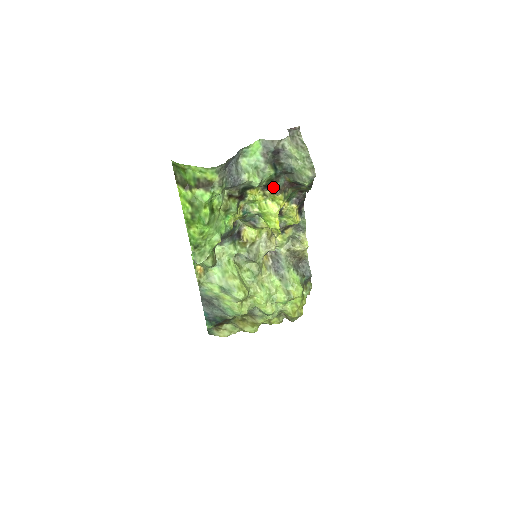
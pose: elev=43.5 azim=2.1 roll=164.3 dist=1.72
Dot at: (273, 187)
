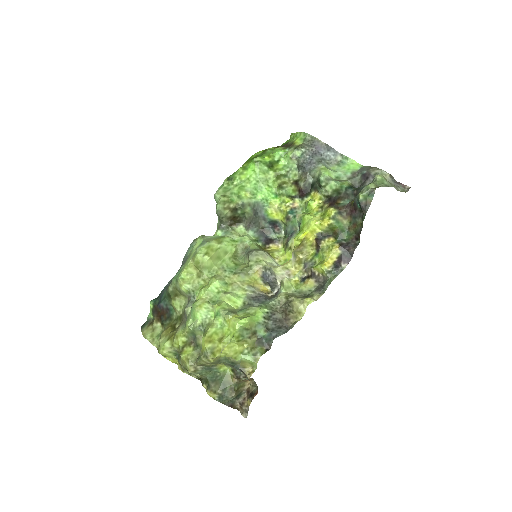
Dot at: (334, 202)
